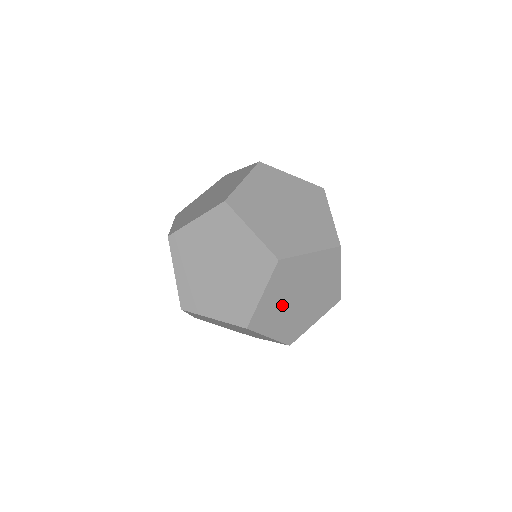
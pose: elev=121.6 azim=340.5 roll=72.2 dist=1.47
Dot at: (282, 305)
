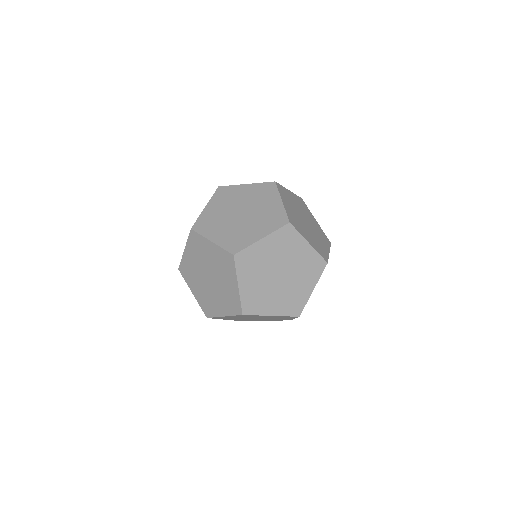
Dot at: occluded
